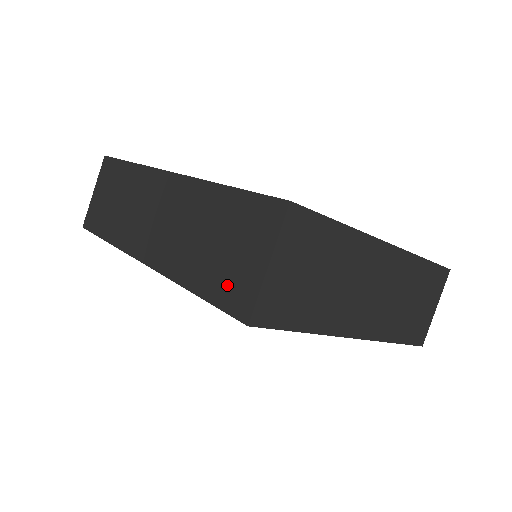
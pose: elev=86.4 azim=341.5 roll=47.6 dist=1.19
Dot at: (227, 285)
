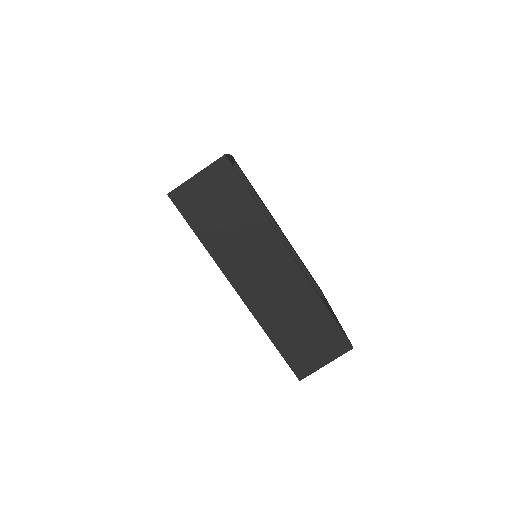
Dot at: (298, 356)
